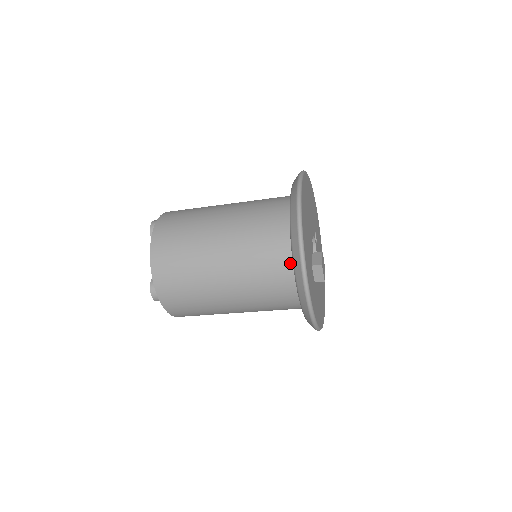
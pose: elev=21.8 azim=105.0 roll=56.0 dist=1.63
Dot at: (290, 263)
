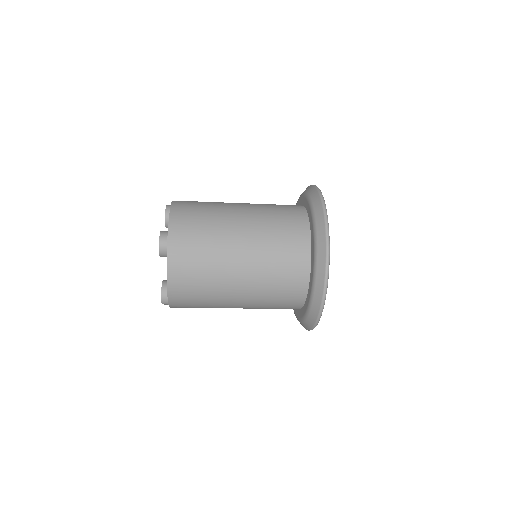
Dot at: (301, 301)
